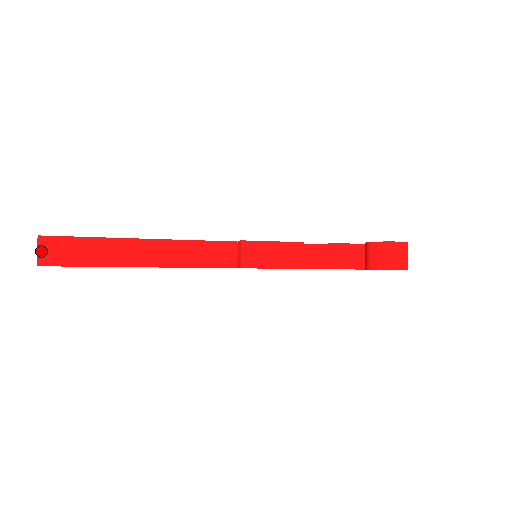
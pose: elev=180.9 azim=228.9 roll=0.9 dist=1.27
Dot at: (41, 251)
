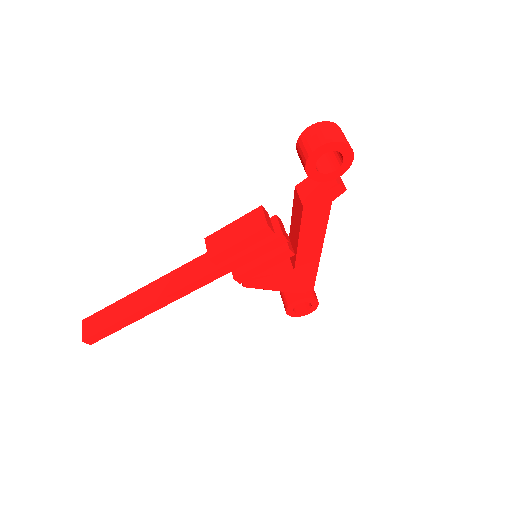
Dot at: (84, 330)
